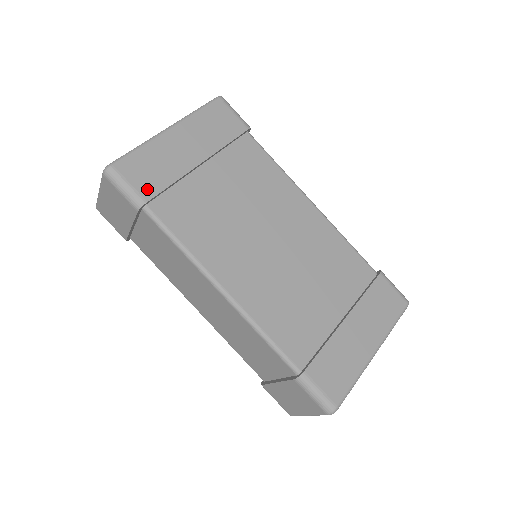
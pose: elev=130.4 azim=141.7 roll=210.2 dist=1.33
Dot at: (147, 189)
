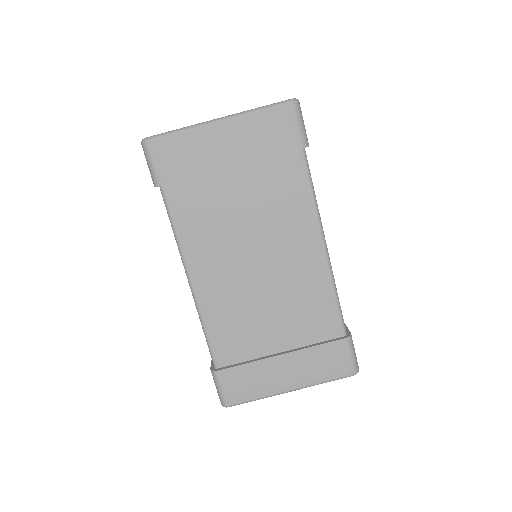
Dot at: (167, 174)
